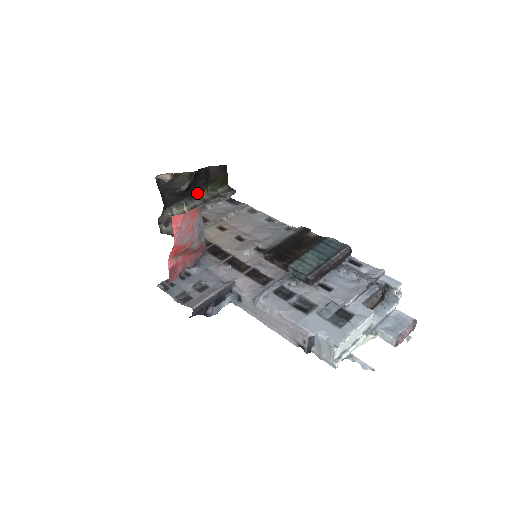
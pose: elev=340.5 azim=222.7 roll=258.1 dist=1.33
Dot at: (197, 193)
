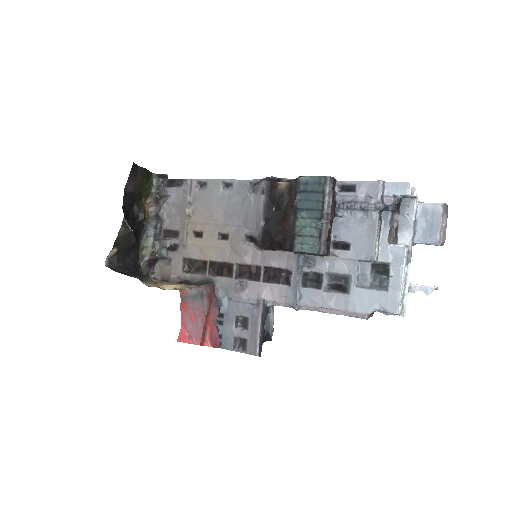
Dot at: (143, 221)
